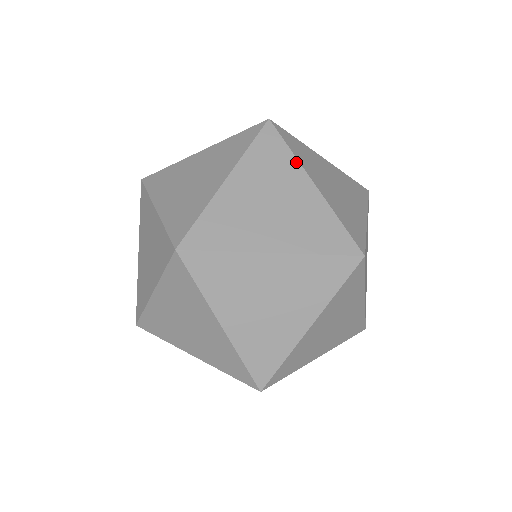
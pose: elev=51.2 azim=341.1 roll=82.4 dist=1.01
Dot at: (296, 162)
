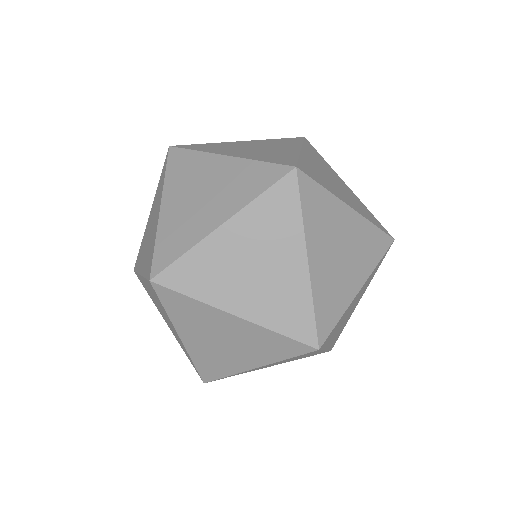
Dot at: (301, 229)
